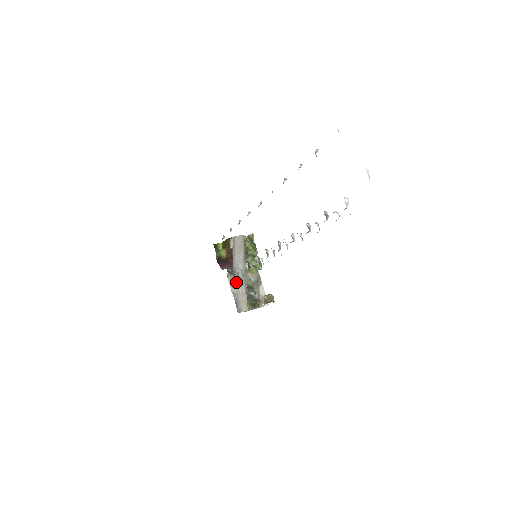
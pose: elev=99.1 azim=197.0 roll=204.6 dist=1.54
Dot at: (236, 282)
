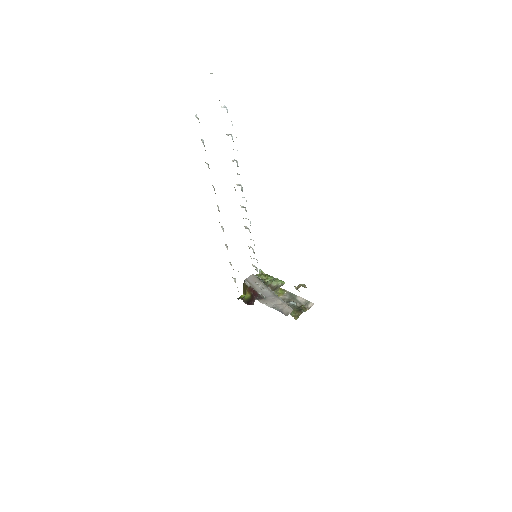
Dot at: (269, 301)
